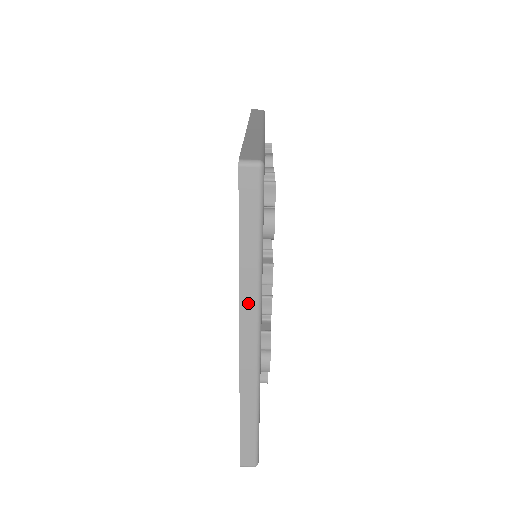
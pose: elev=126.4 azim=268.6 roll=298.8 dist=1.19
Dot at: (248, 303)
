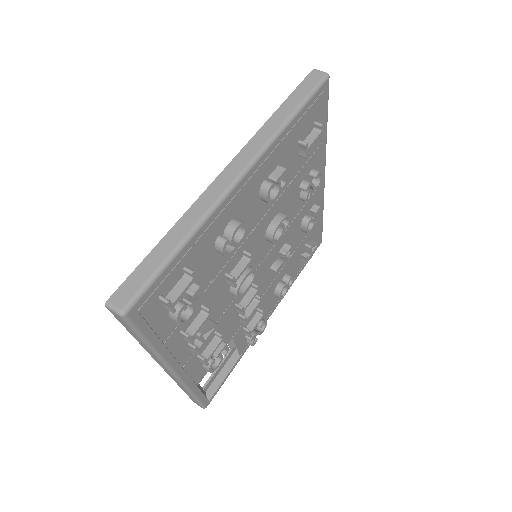
Dot at: (157, 360)
